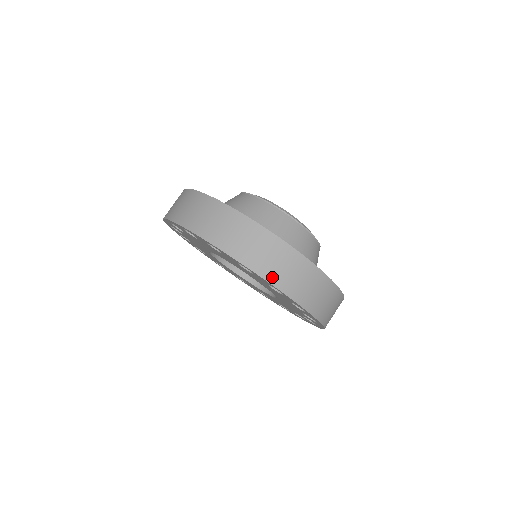
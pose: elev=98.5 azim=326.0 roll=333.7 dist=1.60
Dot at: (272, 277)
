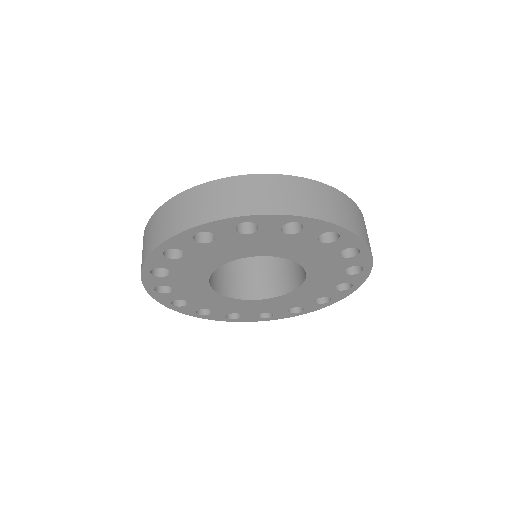
Dot at: (360, 233)
